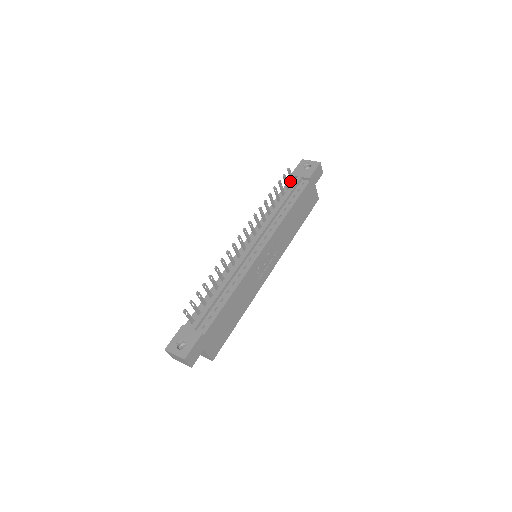
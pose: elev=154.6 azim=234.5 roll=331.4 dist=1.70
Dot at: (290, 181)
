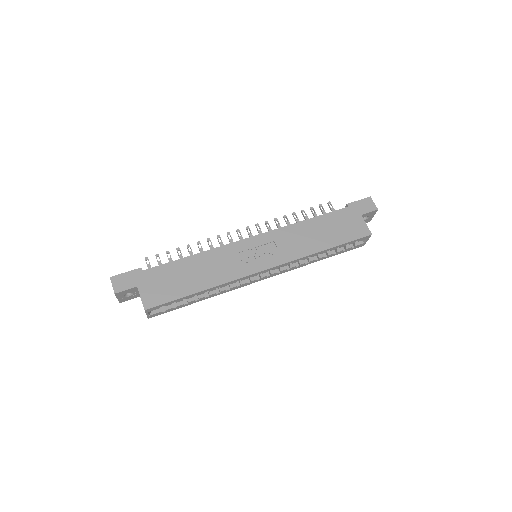
Dot at: occluded
